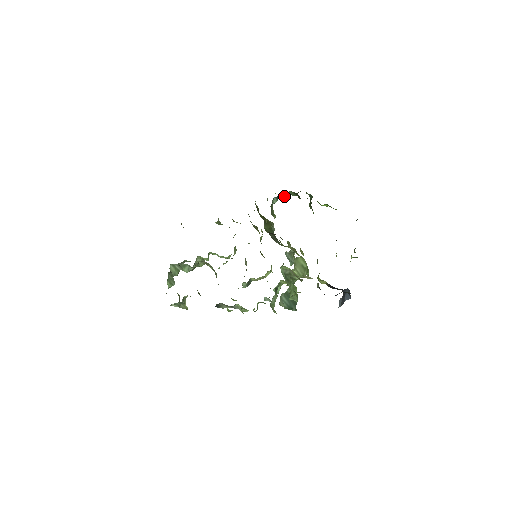
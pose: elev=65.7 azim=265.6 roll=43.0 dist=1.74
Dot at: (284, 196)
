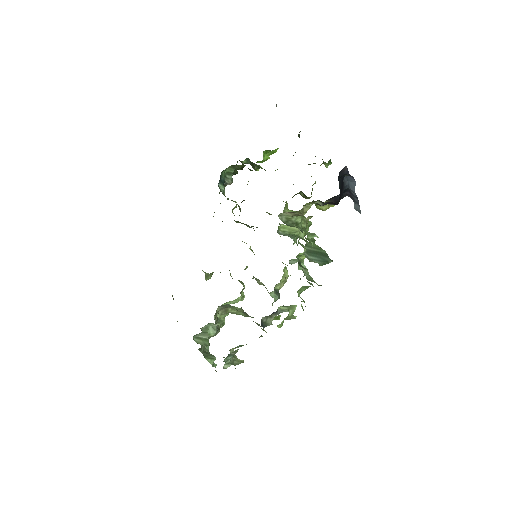
Dot at: (227, 181)
